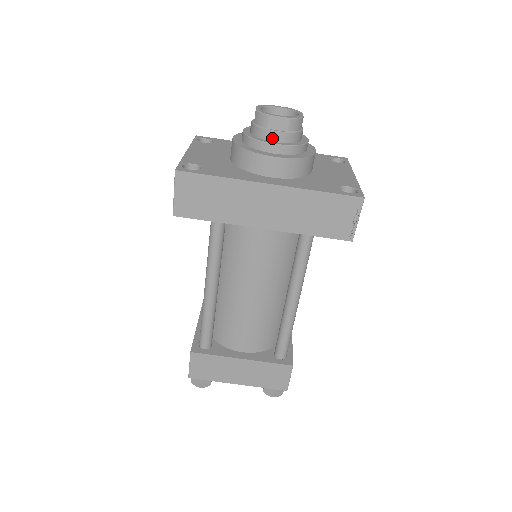
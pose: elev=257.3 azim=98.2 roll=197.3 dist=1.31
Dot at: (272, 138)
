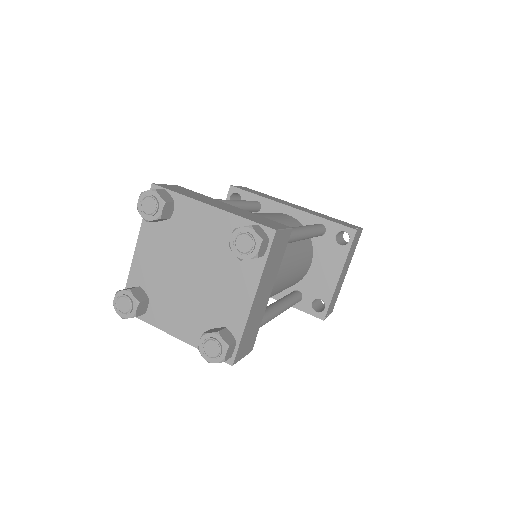
Dot at: occluded
